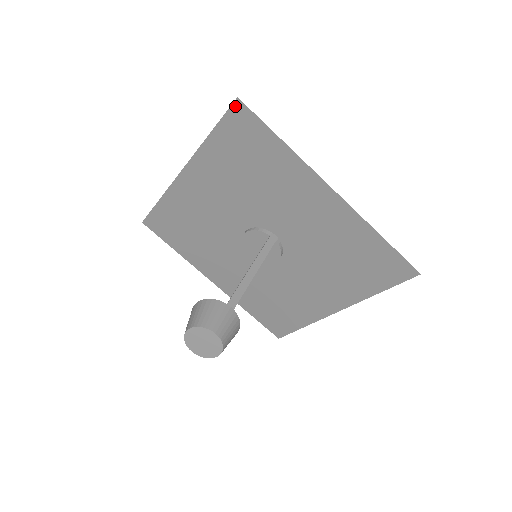
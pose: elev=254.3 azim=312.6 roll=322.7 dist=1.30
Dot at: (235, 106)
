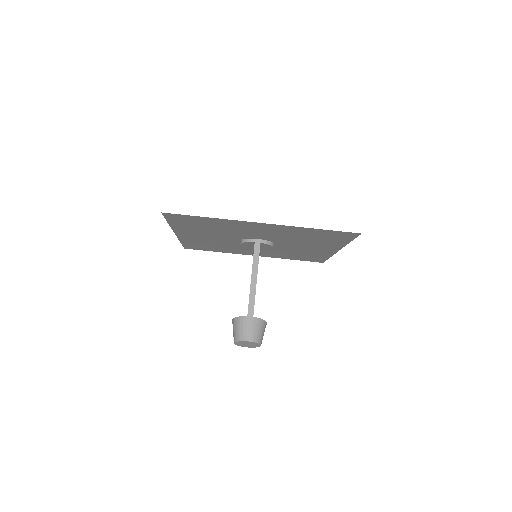
Dot at: (165, 215)
